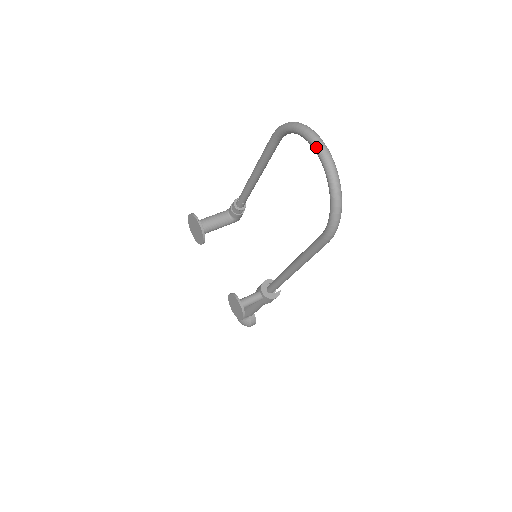
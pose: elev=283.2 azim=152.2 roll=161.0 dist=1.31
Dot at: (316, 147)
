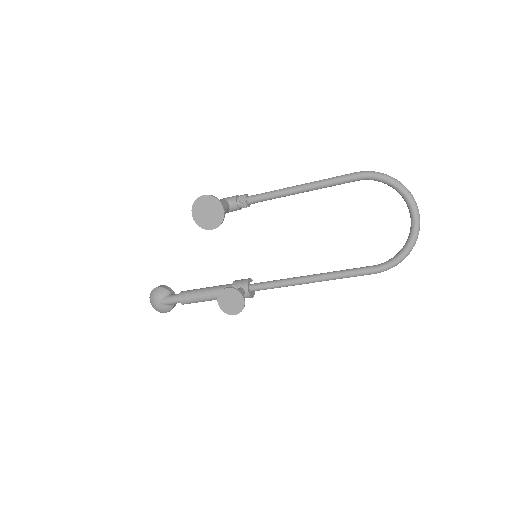
Dot at: (415, 208)
